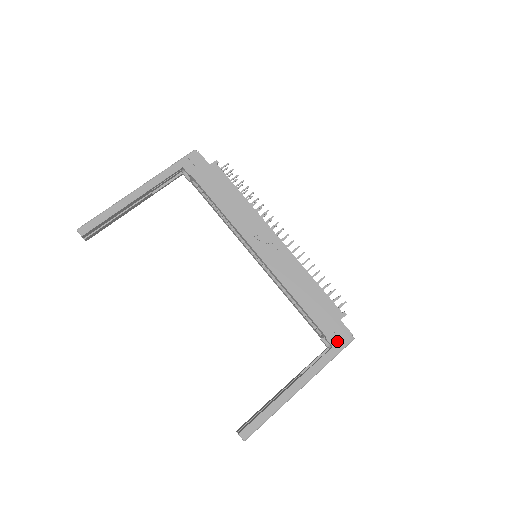
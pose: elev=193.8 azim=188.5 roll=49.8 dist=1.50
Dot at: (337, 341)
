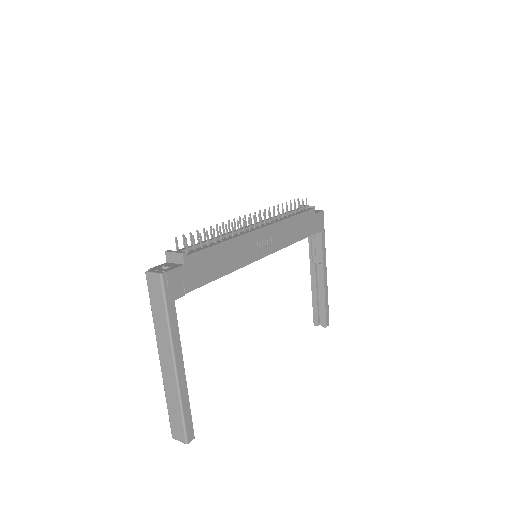
Dot at: (321, 226)
